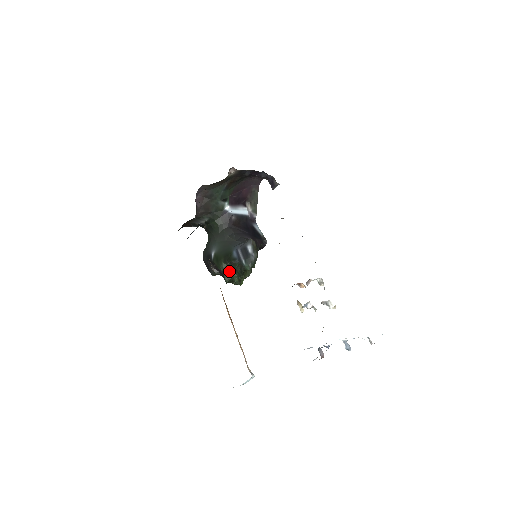
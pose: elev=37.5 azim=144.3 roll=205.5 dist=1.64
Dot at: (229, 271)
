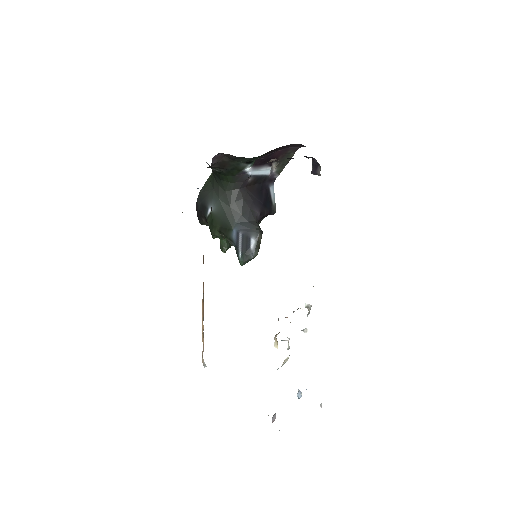
Dot at: (220, 239)
